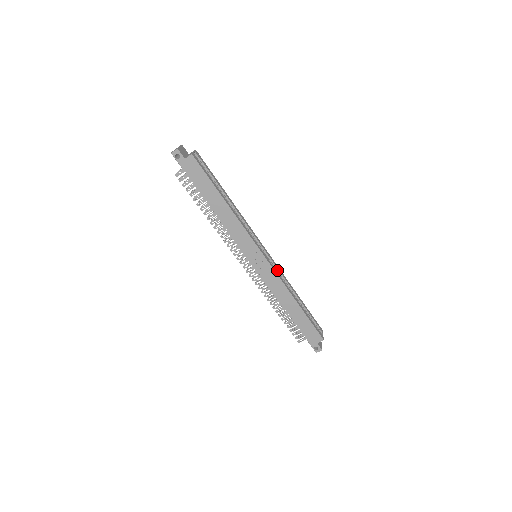
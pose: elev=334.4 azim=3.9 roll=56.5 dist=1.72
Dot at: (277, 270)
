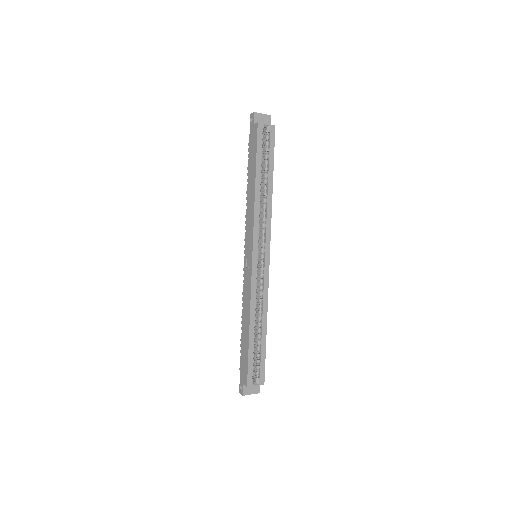
Dot at: (263, 285)
